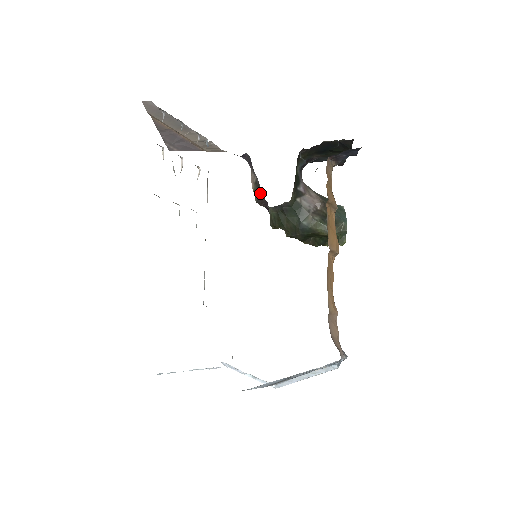
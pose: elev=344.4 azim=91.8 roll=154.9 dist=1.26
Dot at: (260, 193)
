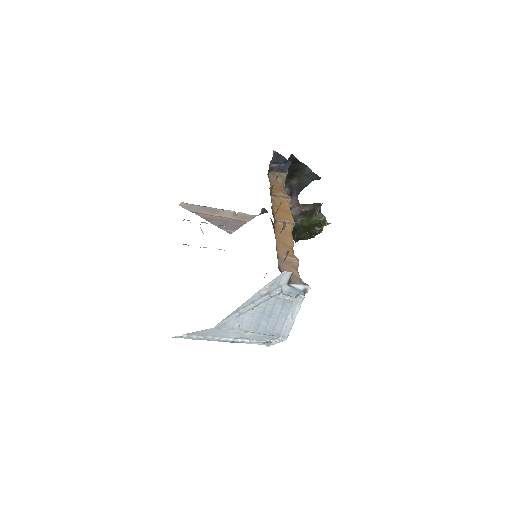
Dot at: occluded
